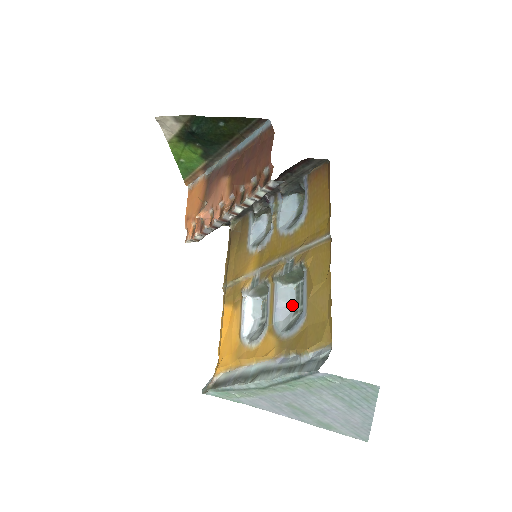
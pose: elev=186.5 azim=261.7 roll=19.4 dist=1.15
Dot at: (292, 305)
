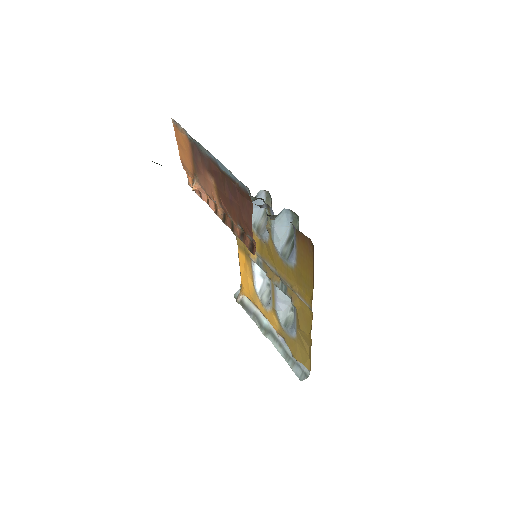
Dot at: (289, 302)
